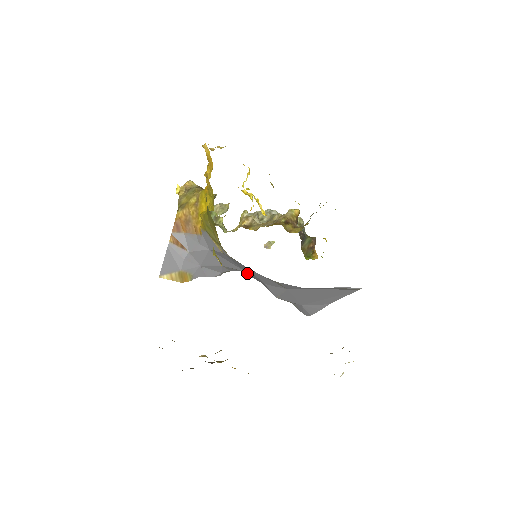
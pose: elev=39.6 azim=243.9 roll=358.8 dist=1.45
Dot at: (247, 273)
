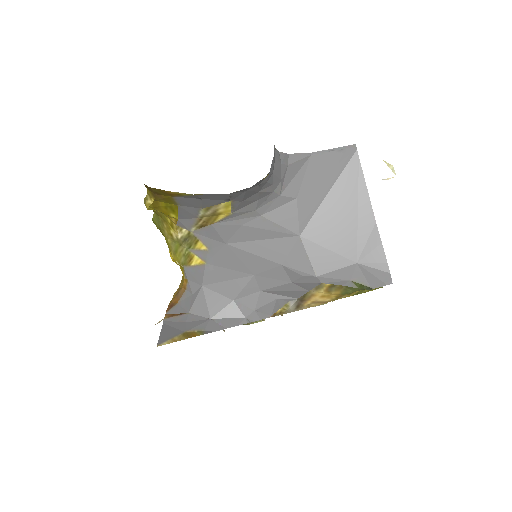
Dot at: (260, 279)
